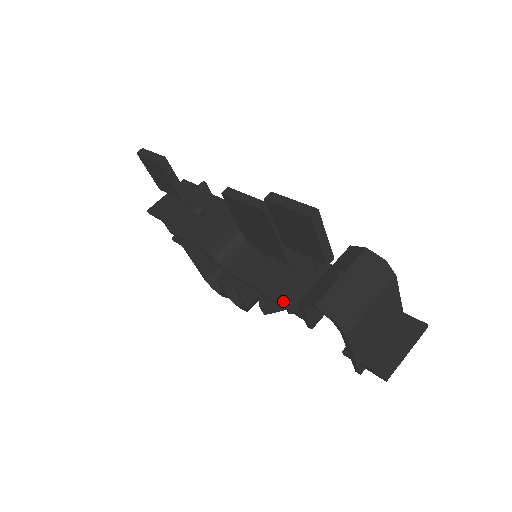
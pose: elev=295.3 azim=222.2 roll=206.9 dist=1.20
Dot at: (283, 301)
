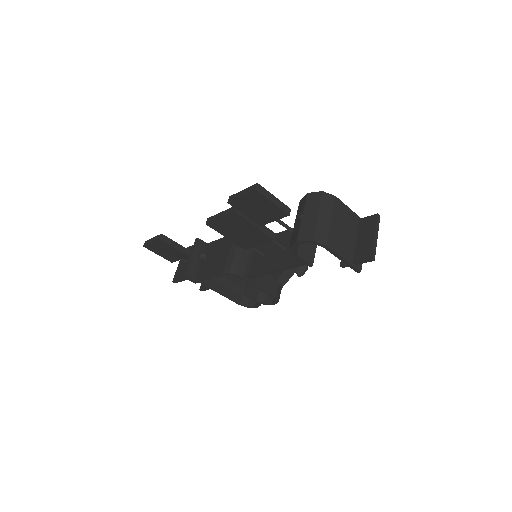
Dot at: (286, 265)
